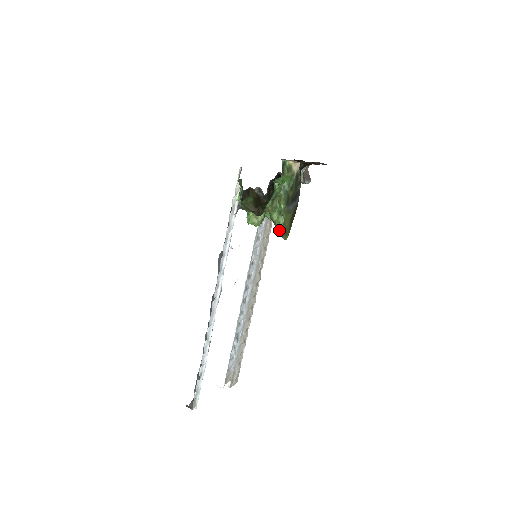
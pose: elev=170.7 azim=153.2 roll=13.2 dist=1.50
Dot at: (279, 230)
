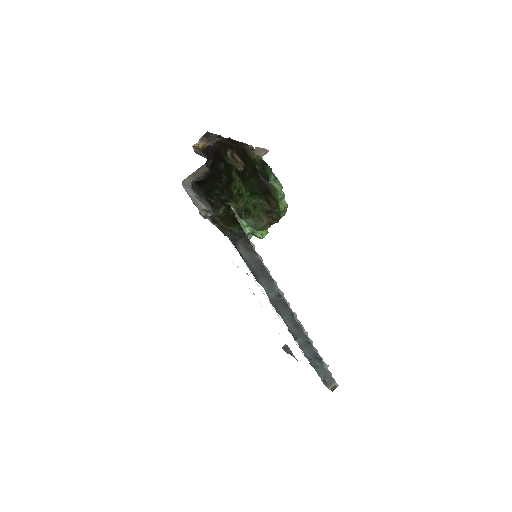
Dot at: (283, 213)
